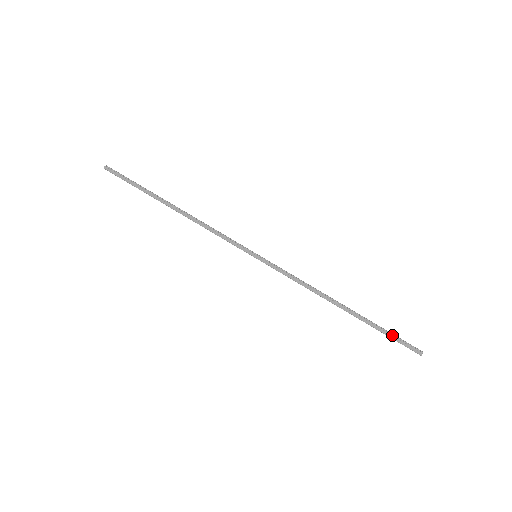
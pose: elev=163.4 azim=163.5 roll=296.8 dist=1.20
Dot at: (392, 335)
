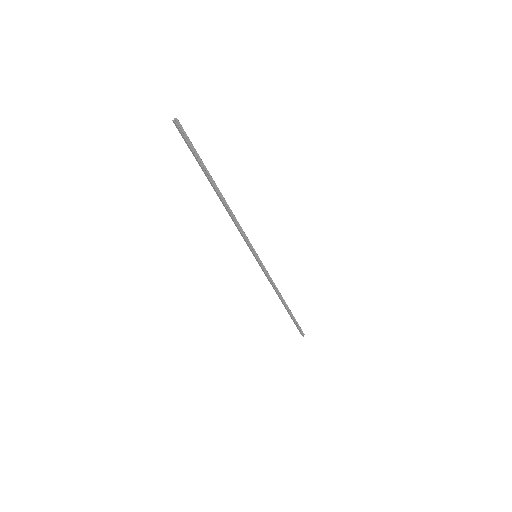
Dot at: (297, 325)
